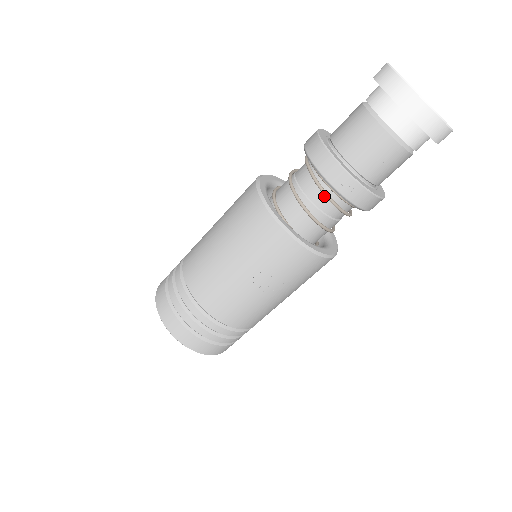
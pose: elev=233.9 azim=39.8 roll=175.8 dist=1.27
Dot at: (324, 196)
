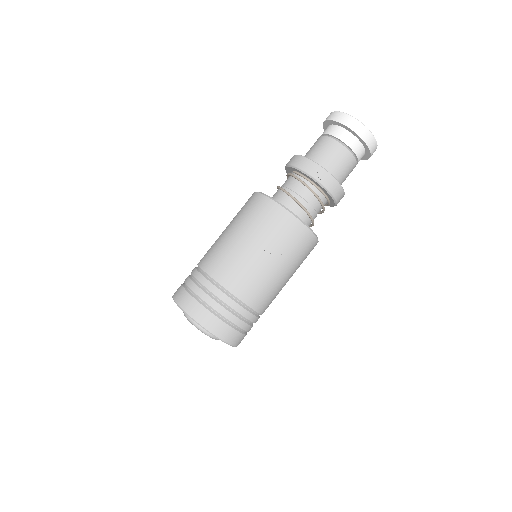
Dot at: (305, 189)
